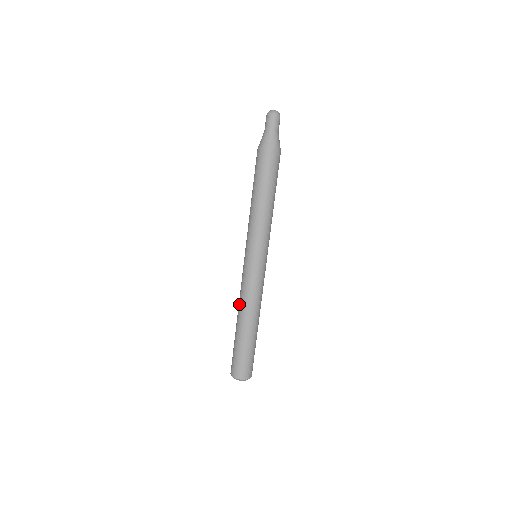
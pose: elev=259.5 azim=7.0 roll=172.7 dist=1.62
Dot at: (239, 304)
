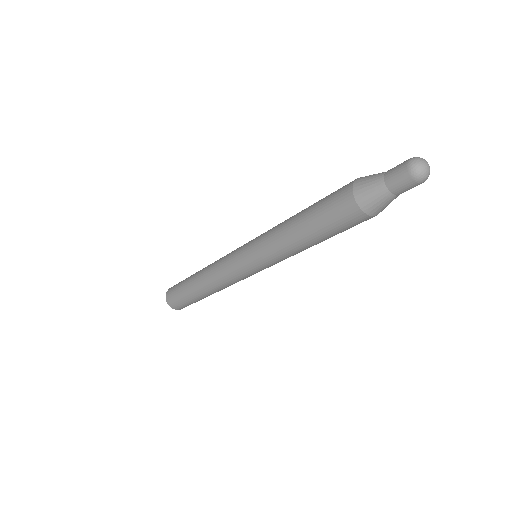
Dot at: (207, 270)
